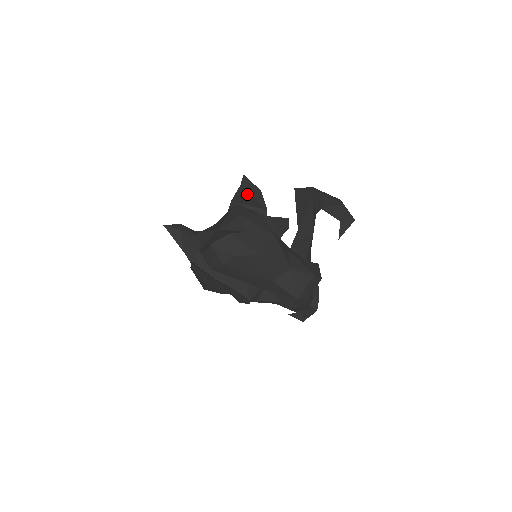
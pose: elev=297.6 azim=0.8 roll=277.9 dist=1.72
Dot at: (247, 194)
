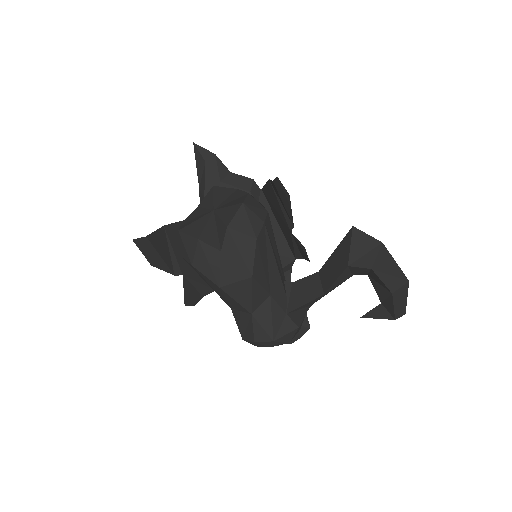
Dot at: (279, 194)
